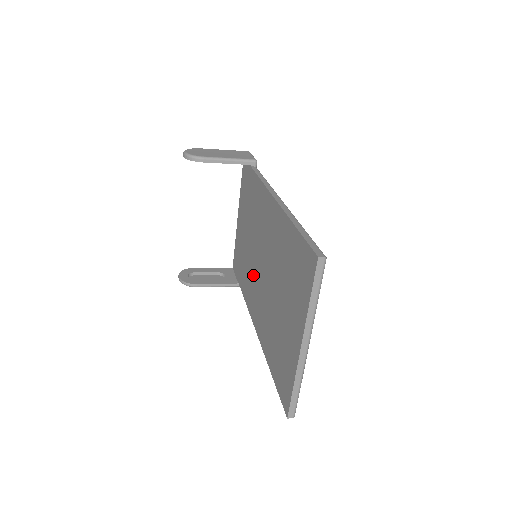
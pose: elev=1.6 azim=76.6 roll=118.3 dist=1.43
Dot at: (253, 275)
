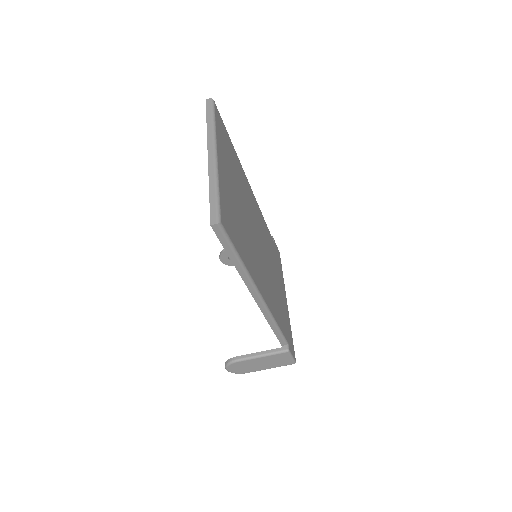
Dot at: occluded
